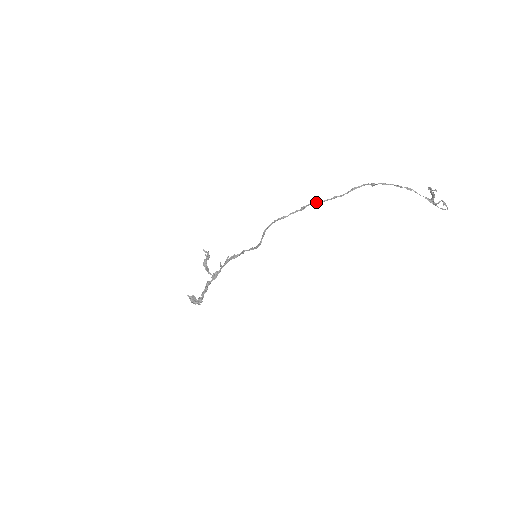
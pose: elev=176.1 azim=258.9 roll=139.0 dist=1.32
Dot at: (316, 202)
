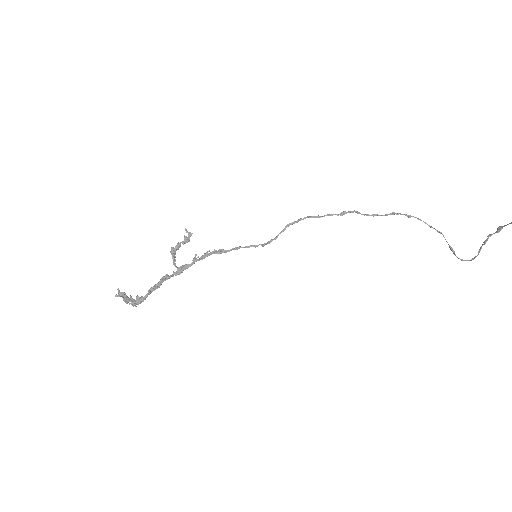
Dot at: (358, 212)
